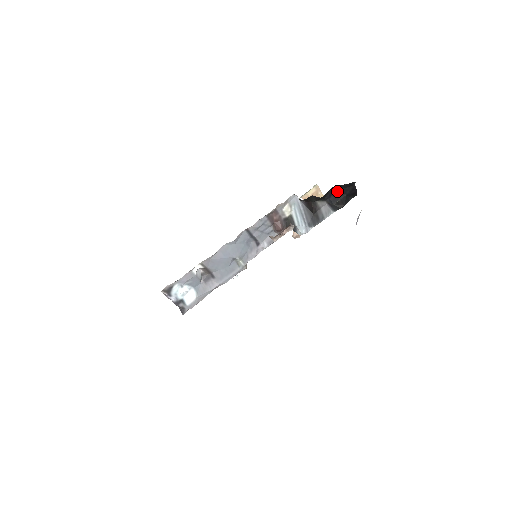
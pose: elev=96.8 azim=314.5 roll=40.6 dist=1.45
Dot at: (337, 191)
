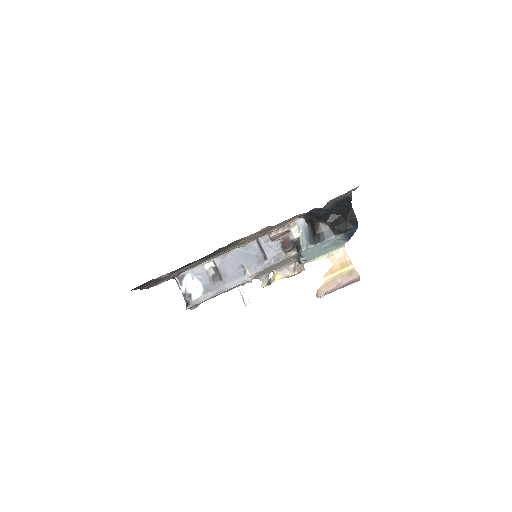
Dot at: (339, 217)
